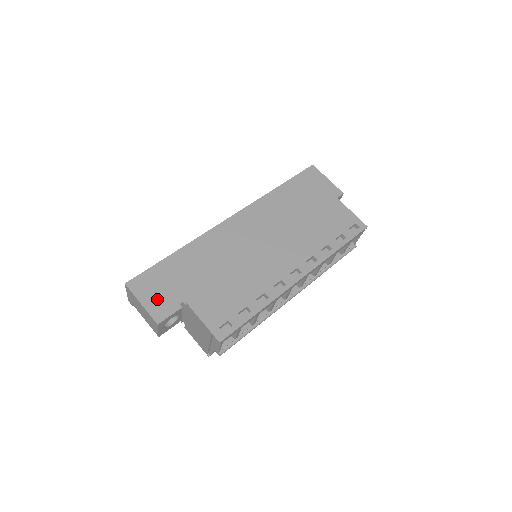
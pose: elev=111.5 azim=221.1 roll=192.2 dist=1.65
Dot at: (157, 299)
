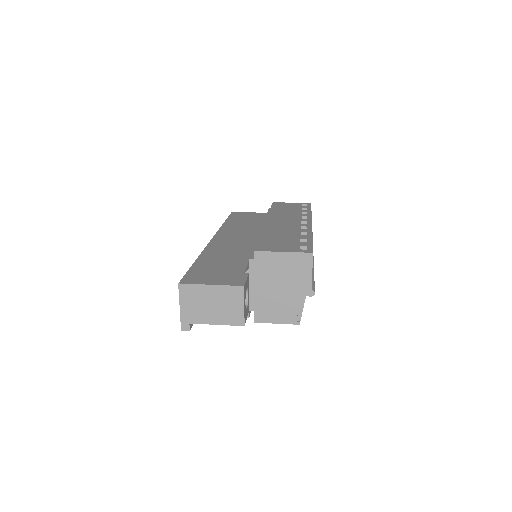
Dot at: (221, 278)
